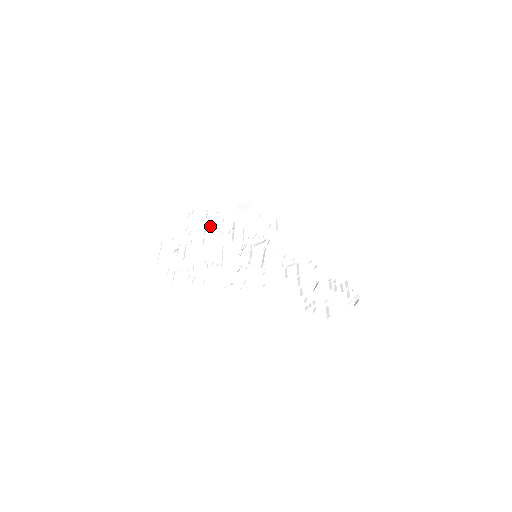
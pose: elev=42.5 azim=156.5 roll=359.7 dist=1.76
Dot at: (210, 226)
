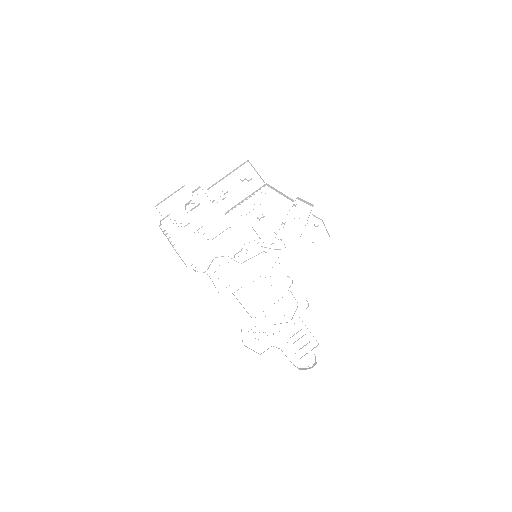
Dot at: (251, 200)
